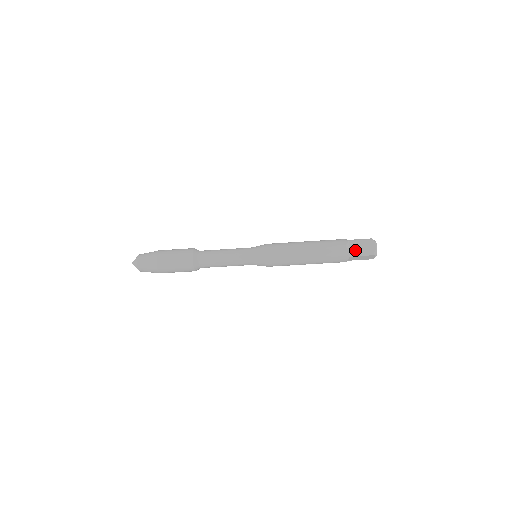
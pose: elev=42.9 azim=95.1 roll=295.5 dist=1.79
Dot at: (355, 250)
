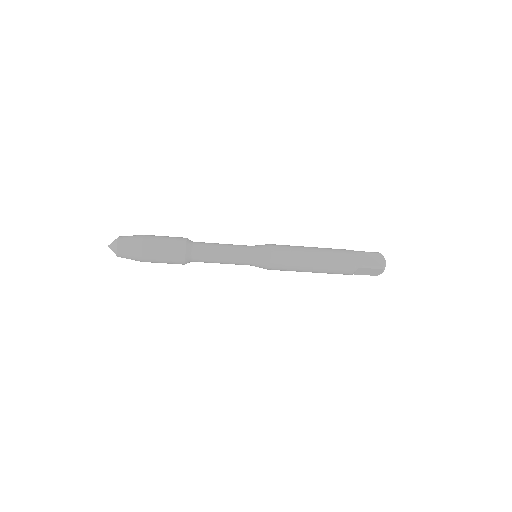
Dot at: (364, 261)
